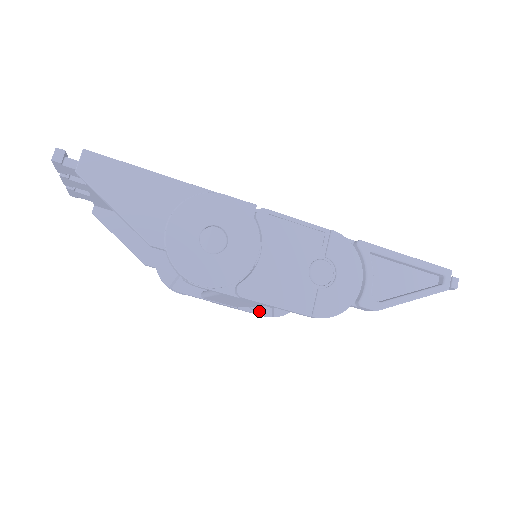
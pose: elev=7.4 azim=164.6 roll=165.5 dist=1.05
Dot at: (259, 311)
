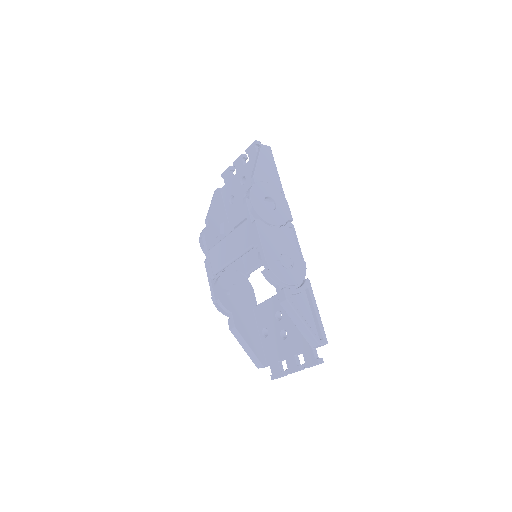
Dot at: (215, 291)
